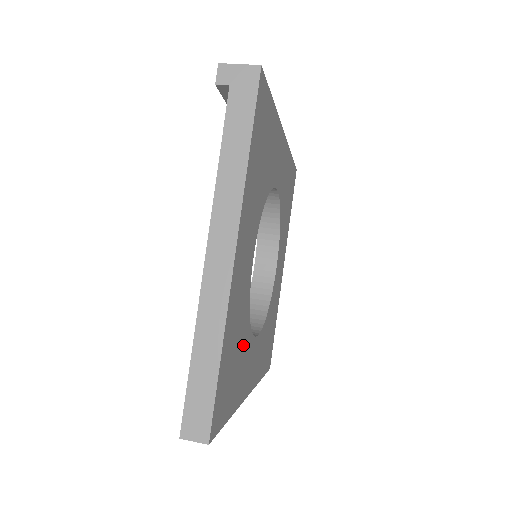
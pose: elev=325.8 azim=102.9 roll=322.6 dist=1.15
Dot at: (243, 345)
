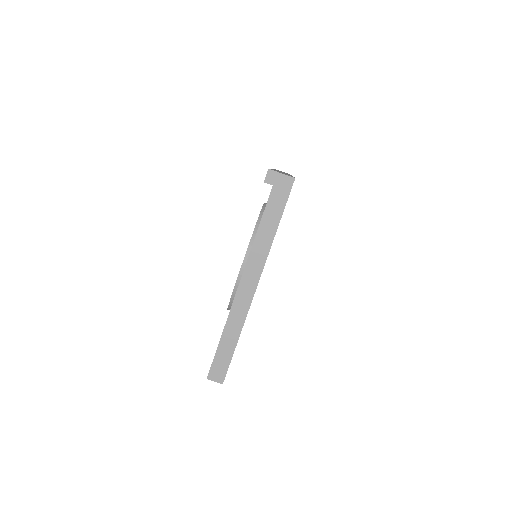
Dot at: occluded
